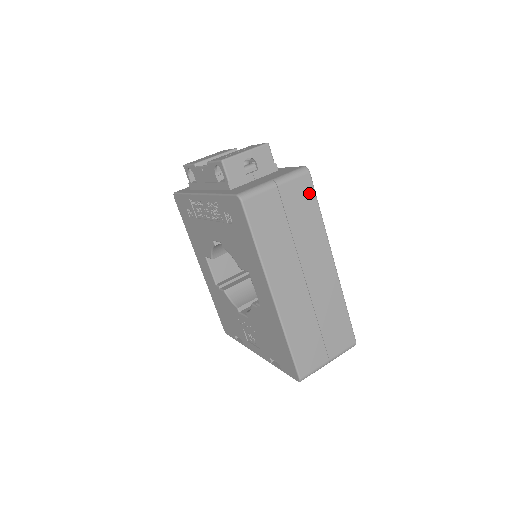
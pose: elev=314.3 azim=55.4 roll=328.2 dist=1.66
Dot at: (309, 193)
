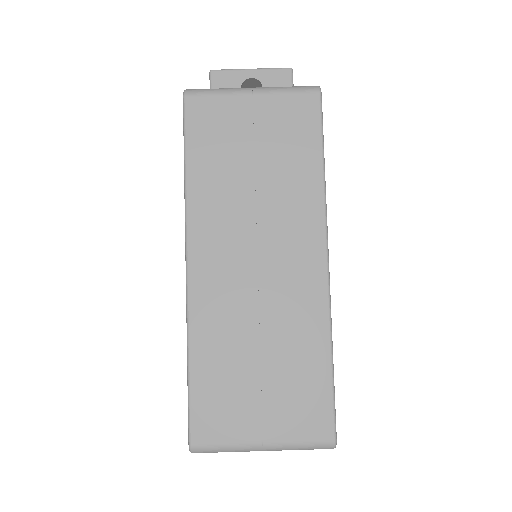
Dot at: (309, 124)
